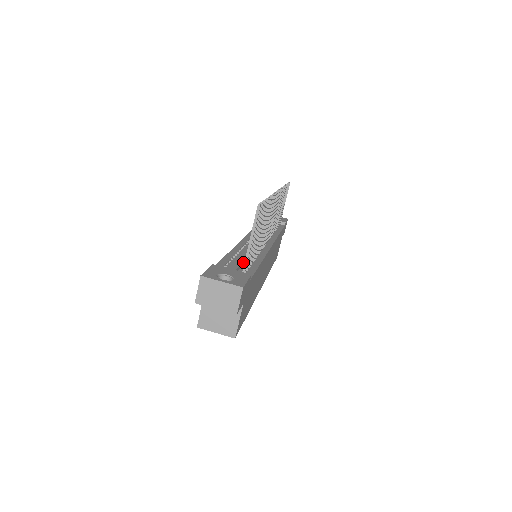
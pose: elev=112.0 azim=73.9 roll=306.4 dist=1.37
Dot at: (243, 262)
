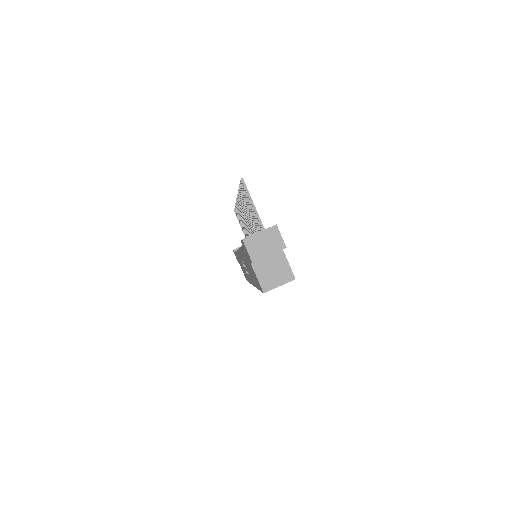
Dot at: occluded
